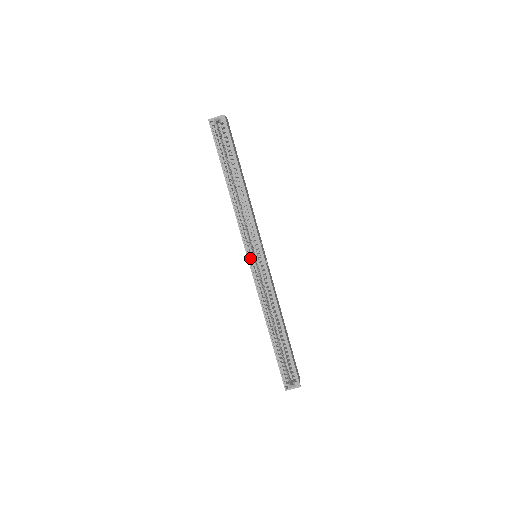
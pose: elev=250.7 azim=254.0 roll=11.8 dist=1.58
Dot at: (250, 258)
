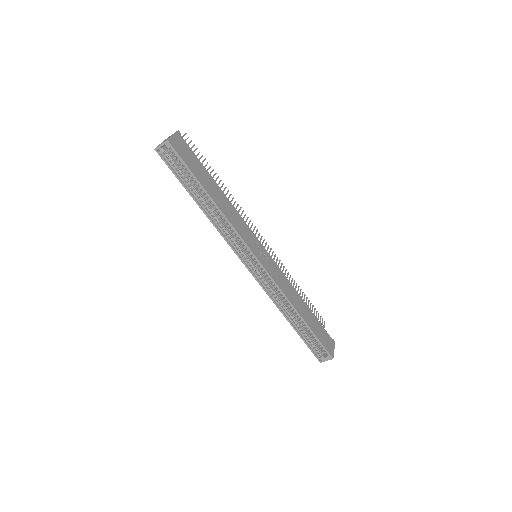
Dot at: (248, 265)
